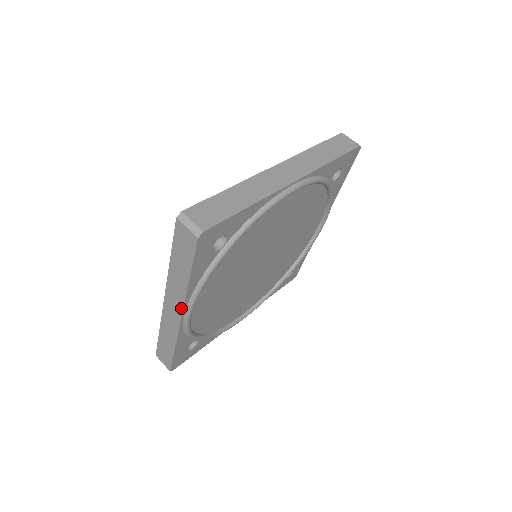
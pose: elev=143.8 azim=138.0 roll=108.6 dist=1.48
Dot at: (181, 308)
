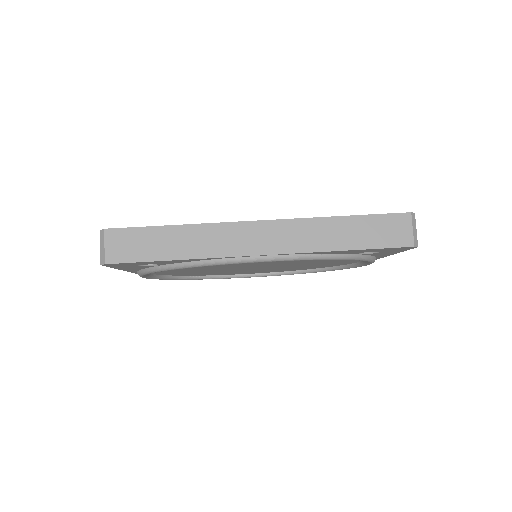
Dot at: occluded
